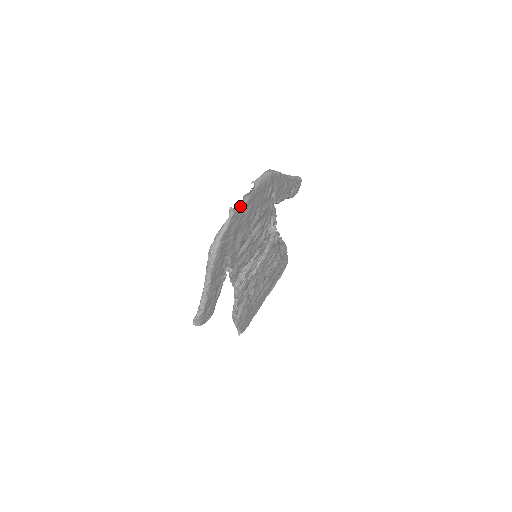
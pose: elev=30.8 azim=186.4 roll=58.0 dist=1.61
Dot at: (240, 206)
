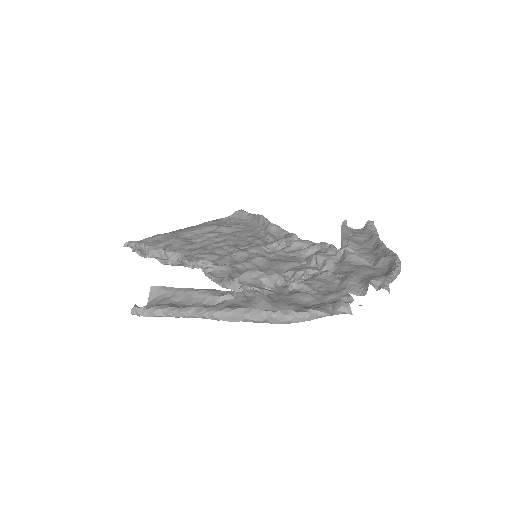
Dot at: occluded
